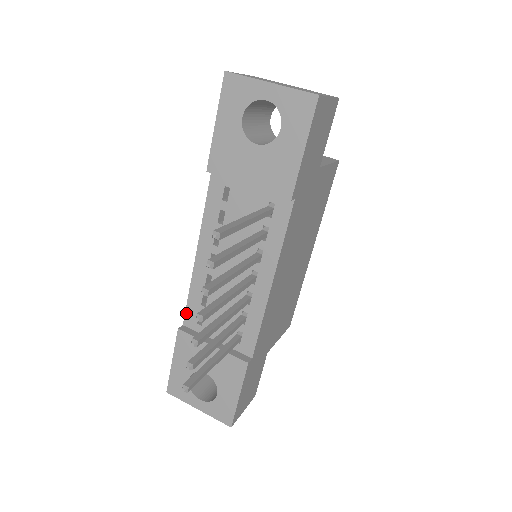
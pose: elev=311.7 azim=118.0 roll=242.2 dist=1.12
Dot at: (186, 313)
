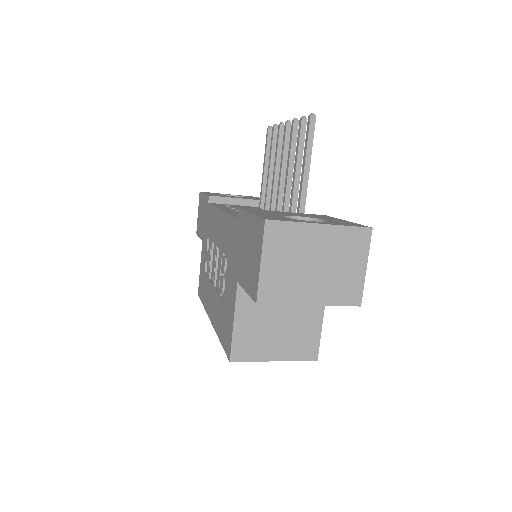
Dot at: (235, 216)
